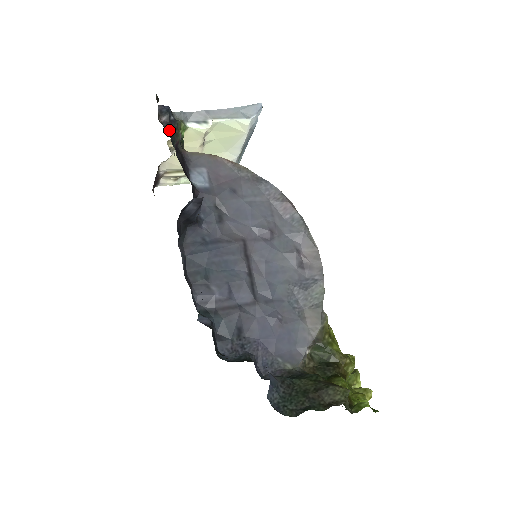
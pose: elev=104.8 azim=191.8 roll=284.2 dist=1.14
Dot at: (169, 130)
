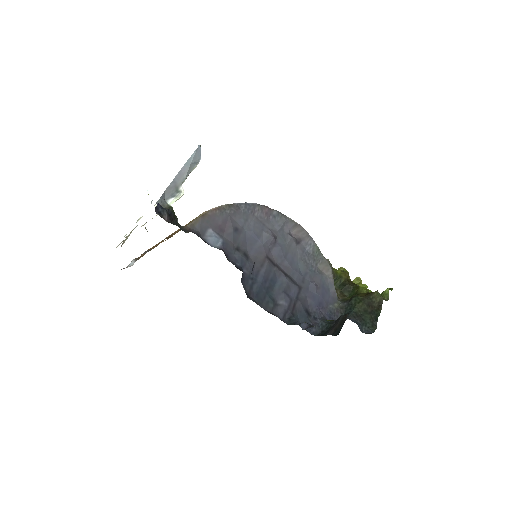
Dot at: (174, 222)
